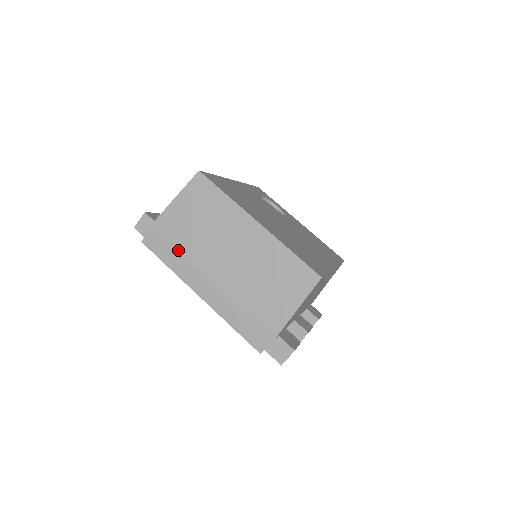
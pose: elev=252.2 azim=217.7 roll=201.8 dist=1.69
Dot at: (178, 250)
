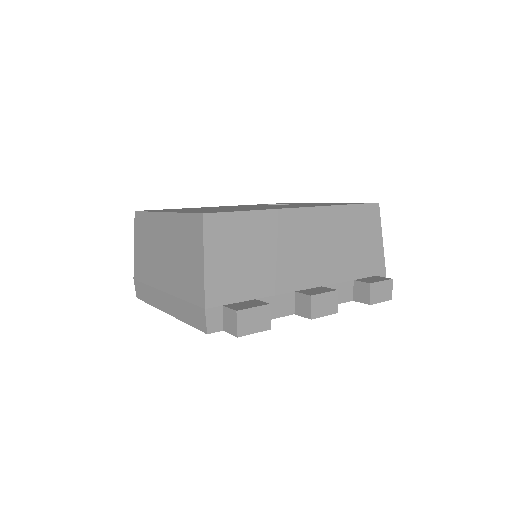
Dot at: (146, 284)
